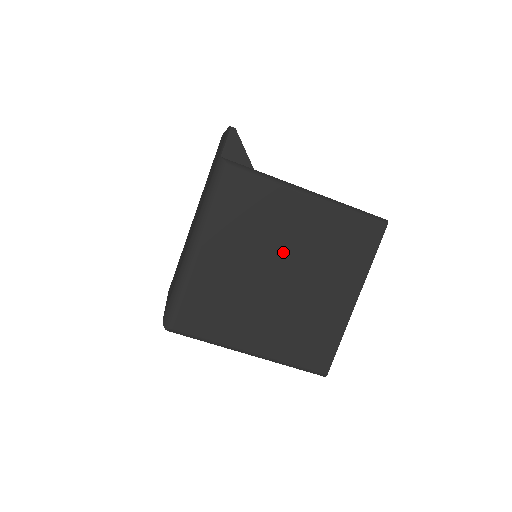
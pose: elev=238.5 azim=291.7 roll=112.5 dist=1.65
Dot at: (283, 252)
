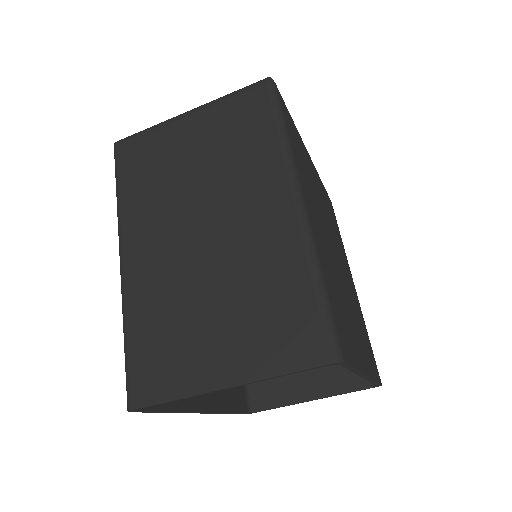
Dot at: (340, 257)
